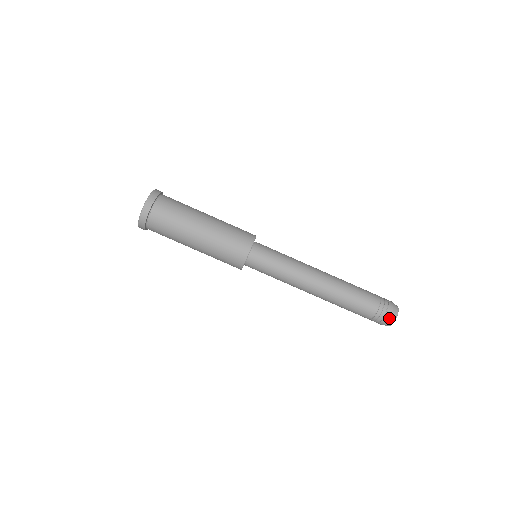
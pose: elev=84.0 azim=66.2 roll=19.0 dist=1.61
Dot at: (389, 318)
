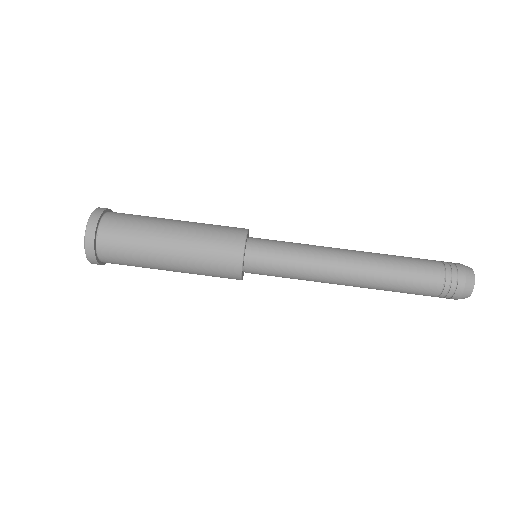
Dot at: (465, 274)
